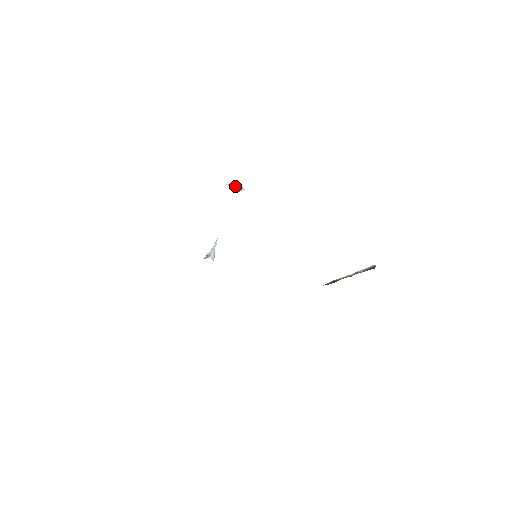
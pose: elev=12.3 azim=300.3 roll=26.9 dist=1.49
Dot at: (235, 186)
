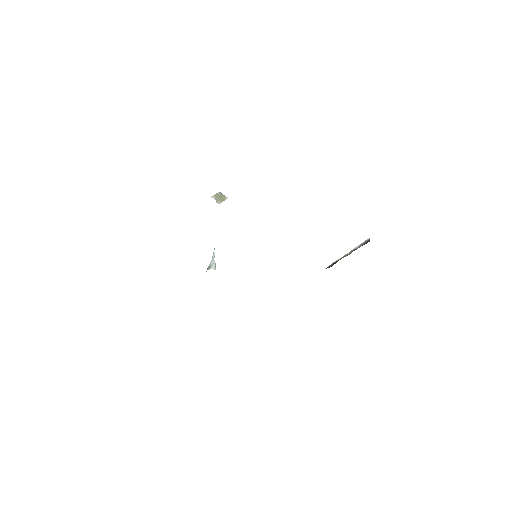
Dot at: (218, 197)
